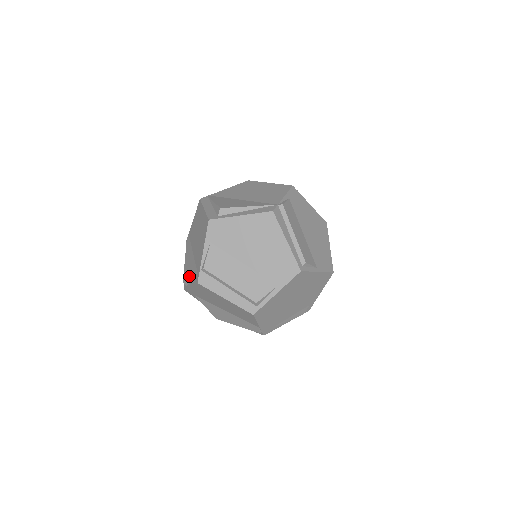
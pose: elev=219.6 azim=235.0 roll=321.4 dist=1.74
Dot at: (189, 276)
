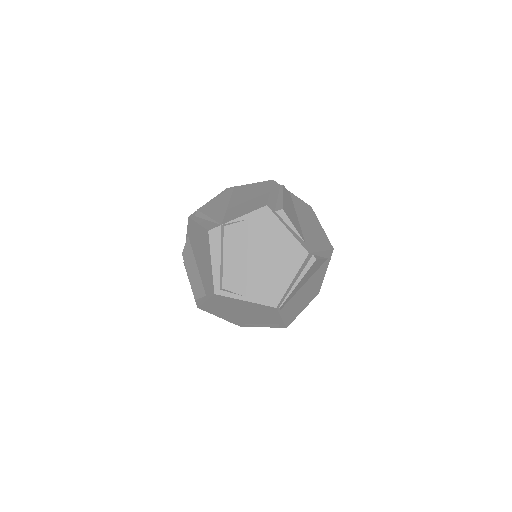
Dot at: occluded
